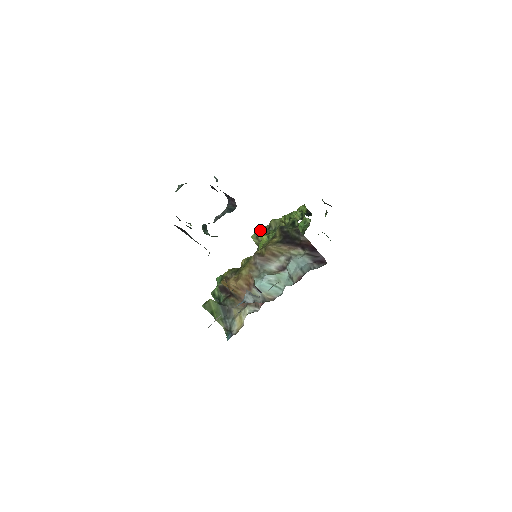
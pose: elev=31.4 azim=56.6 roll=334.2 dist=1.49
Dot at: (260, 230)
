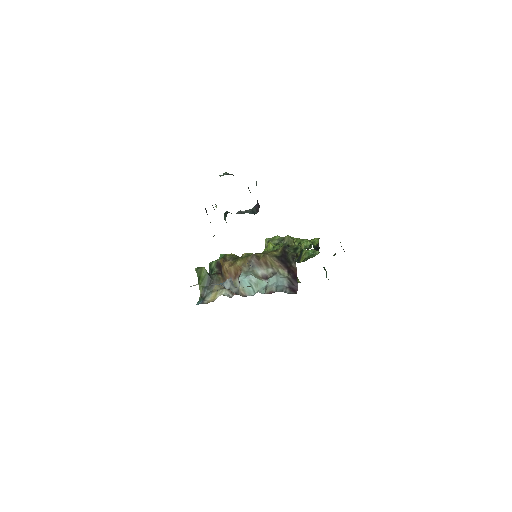
Dot at: (275, 238)
